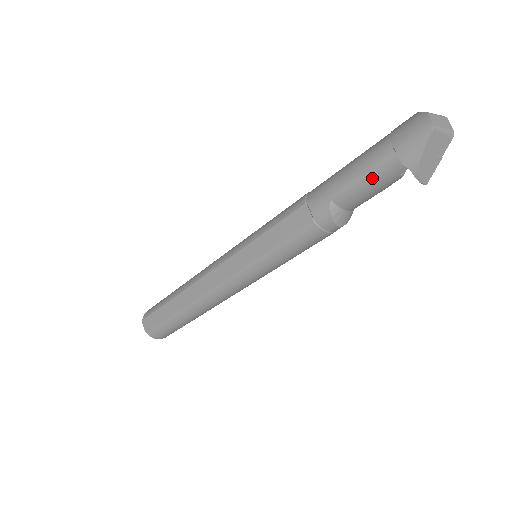
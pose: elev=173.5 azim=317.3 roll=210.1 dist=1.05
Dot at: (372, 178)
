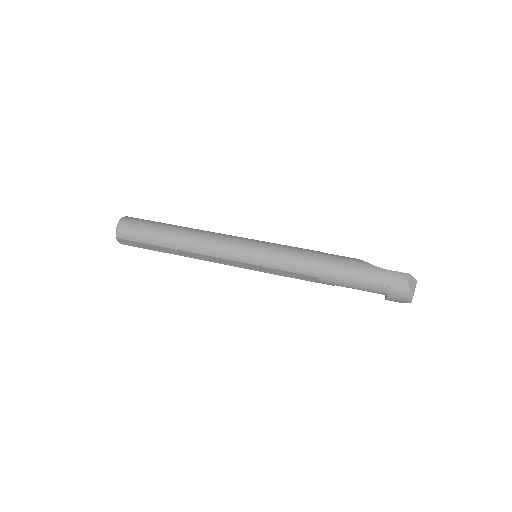
Dot at: (365, 290)
